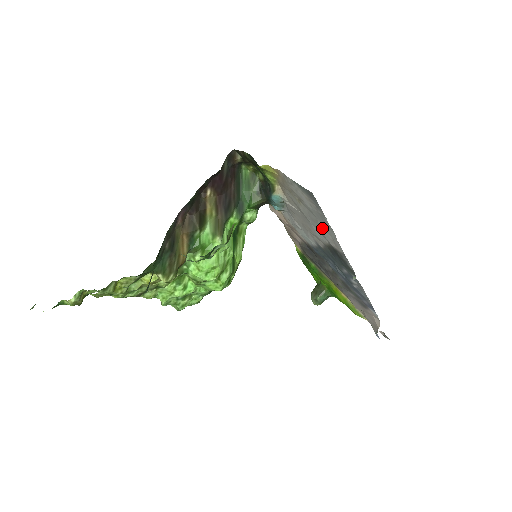
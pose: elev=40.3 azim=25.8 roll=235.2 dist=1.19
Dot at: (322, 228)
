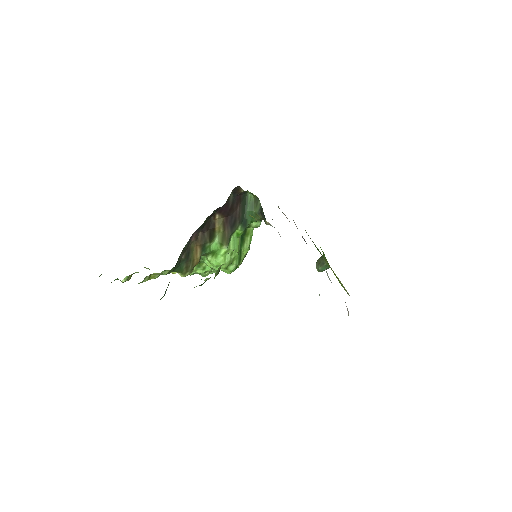
Dot at: occluded
